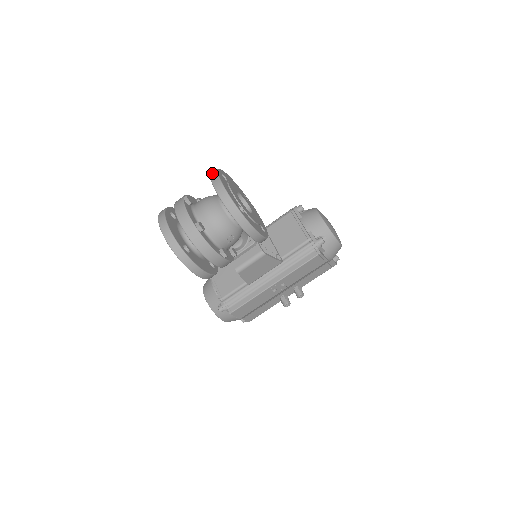
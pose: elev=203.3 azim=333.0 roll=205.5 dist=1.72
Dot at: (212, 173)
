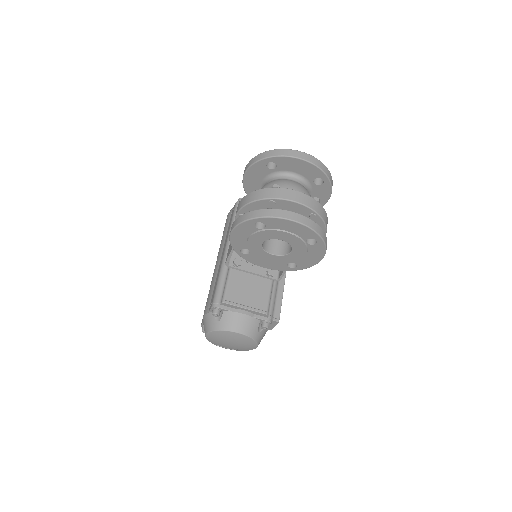
Dot at: (276, 153)
